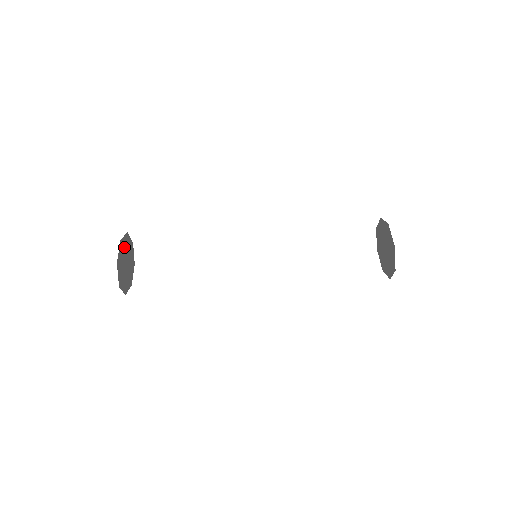
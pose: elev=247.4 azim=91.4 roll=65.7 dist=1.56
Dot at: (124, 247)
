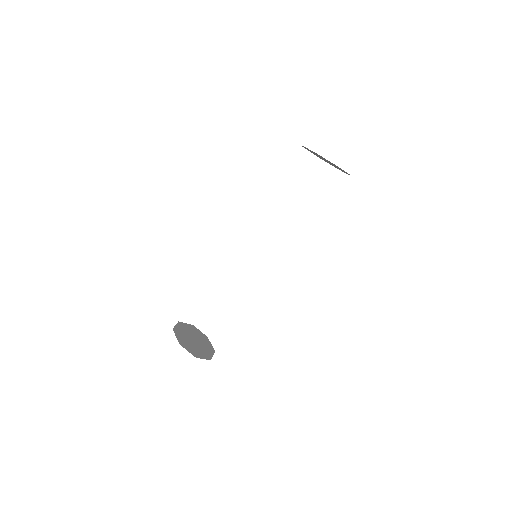
Dot at: (182, 332)
